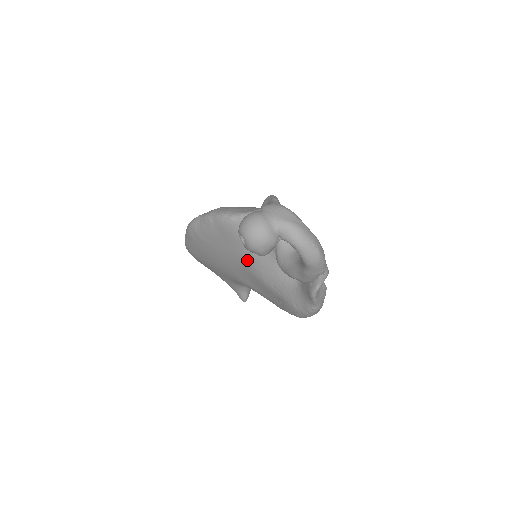
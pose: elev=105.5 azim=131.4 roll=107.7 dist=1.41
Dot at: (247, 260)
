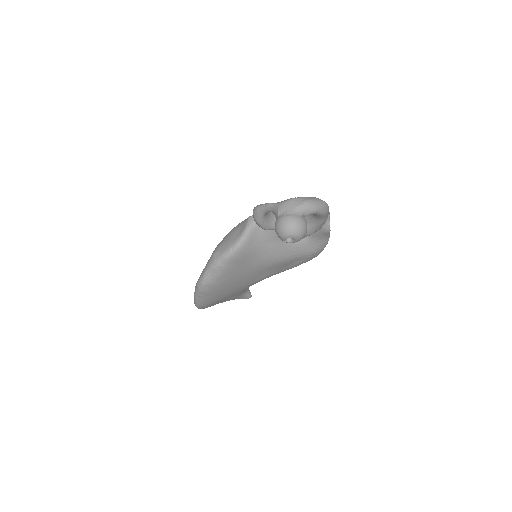
Dot at: (263, 261)
